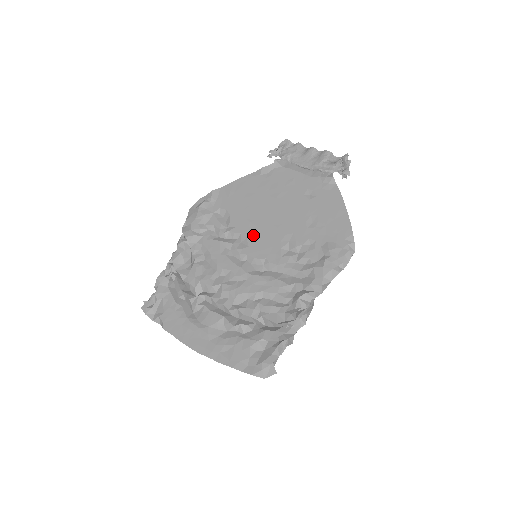
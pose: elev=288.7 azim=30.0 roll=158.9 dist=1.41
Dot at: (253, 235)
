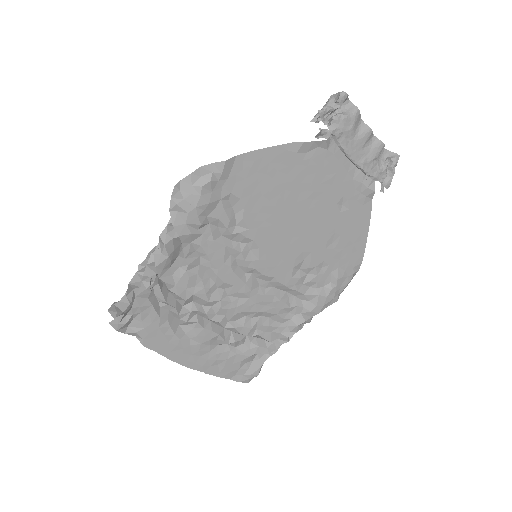
Dot at: (268, 246)
